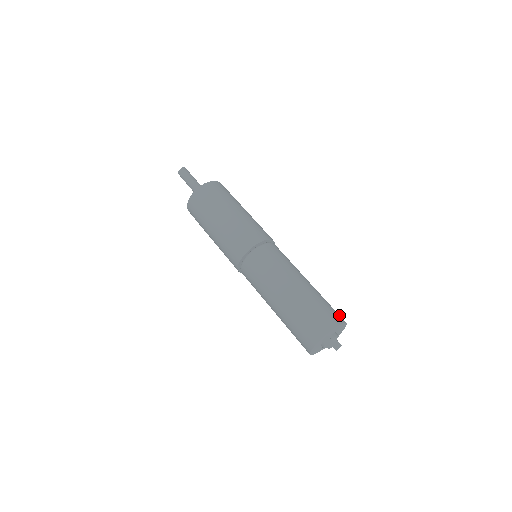
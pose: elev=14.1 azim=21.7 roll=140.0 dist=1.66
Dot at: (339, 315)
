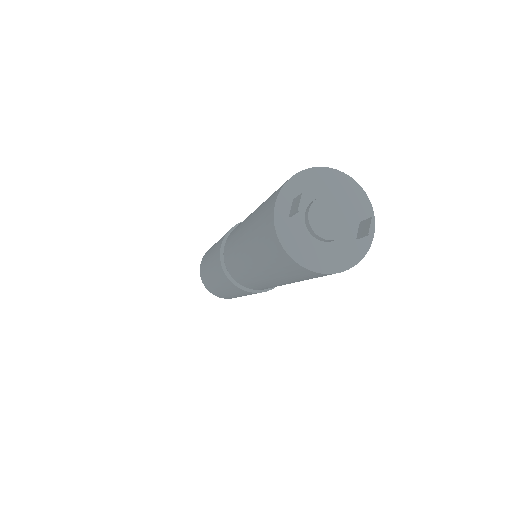
Dot at: occluded
